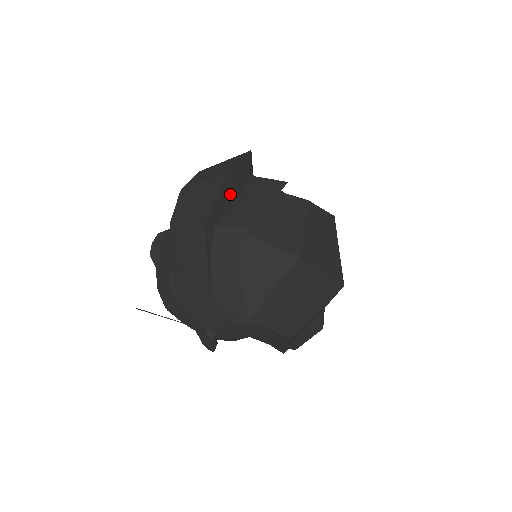
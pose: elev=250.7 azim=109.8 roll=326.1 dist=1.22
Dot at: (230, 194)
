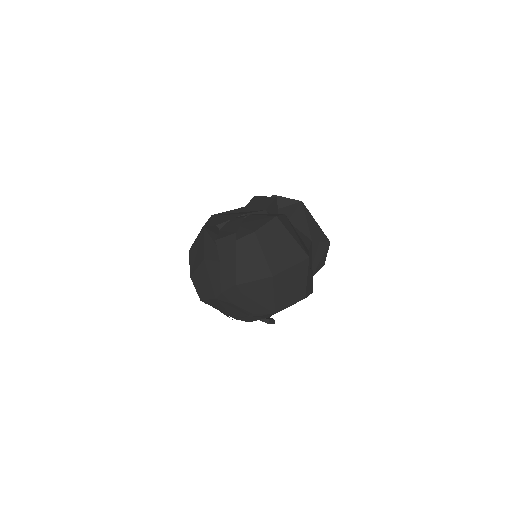
Dot at: (214, 269)
